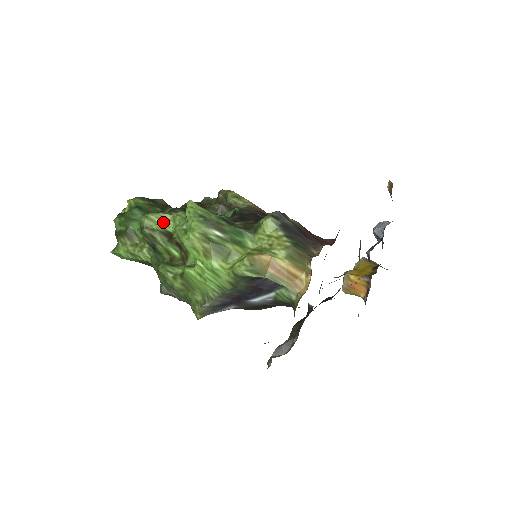
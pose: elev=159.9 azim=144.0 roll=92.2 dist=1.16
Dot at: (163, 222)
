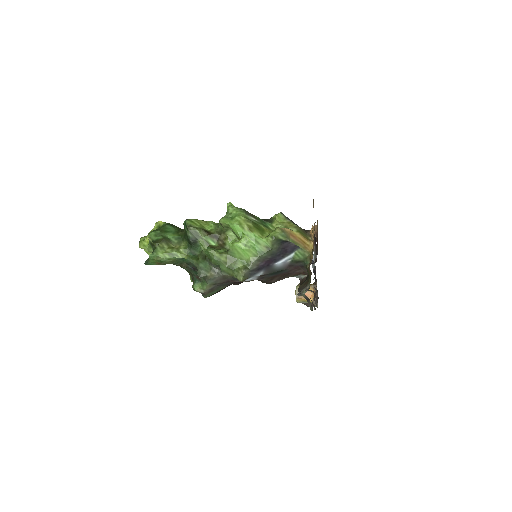
Dot at: (201, 225)
